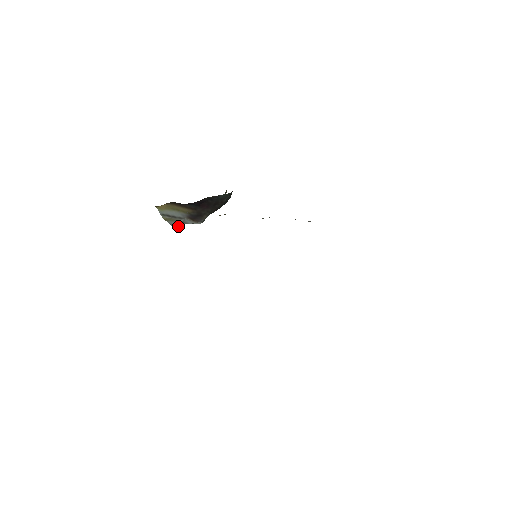
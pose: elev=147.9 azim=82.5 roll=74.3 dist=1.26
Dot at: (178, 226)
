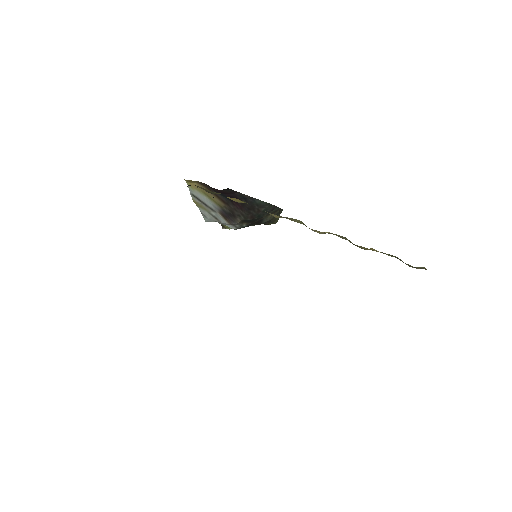
Dot at: (211, 221)
